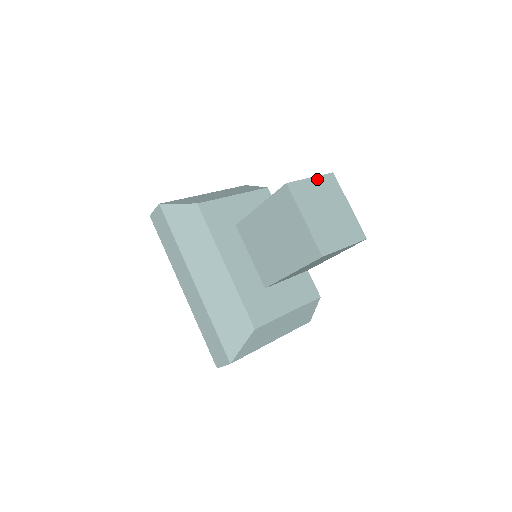
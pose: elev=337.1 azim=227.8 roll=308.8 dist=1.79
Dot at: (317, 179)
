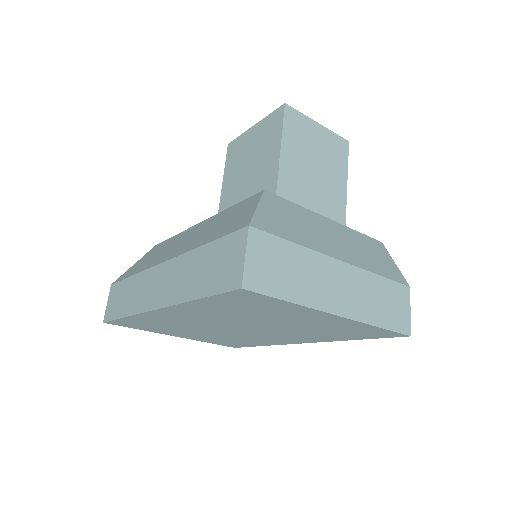
Dot at: occluded
